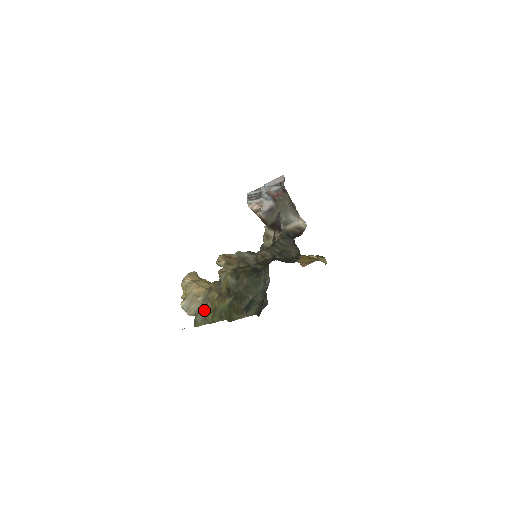
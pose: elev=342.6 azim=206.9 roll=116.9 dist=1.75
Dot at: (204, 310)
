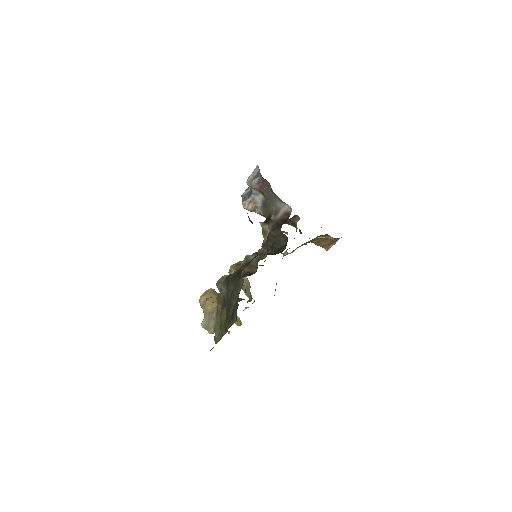
Dot at: occluded
